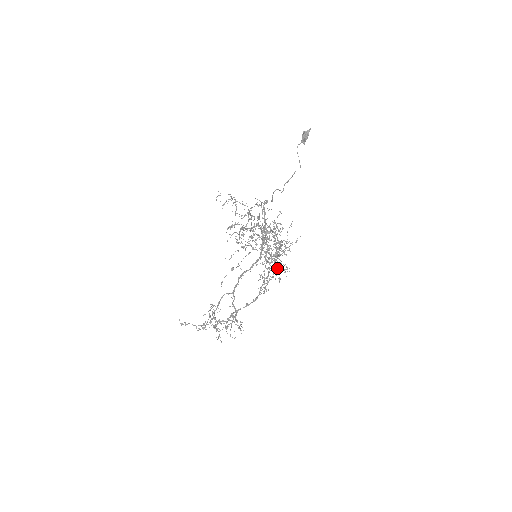
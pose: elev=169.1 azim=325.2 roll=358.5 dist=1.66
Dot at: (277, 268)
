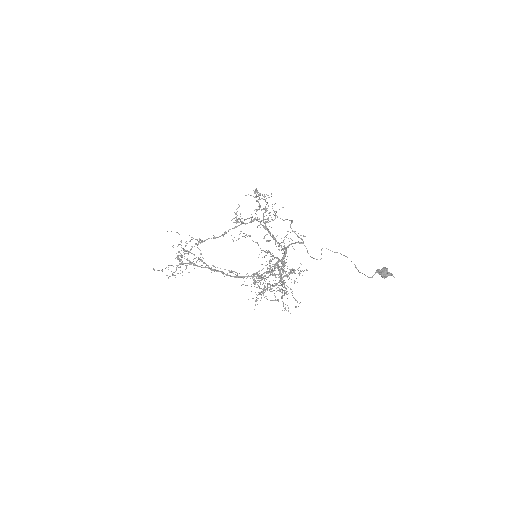
Dot at: occluded
